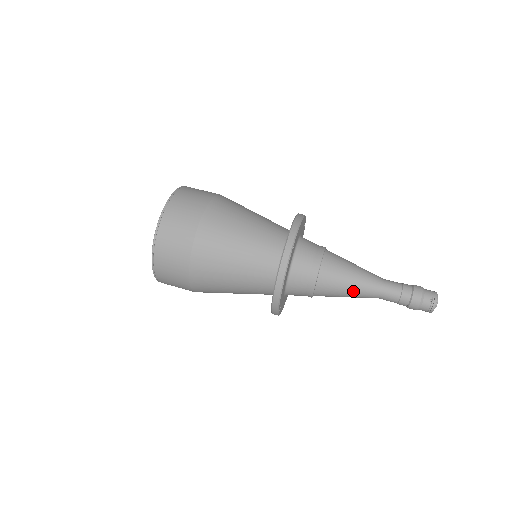
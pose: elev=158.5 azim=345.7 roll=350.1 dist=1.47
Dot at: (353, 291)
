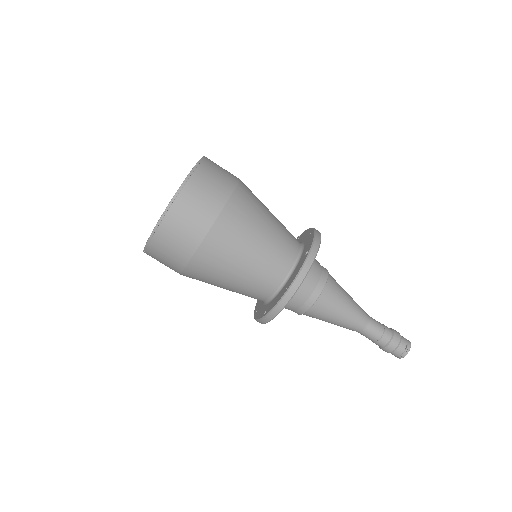
Dot at: (344, 319)
